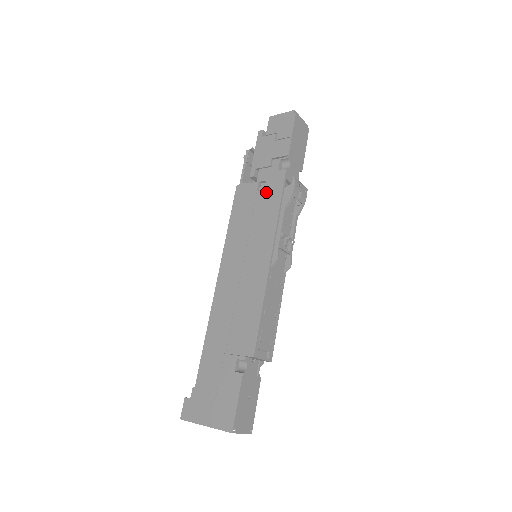
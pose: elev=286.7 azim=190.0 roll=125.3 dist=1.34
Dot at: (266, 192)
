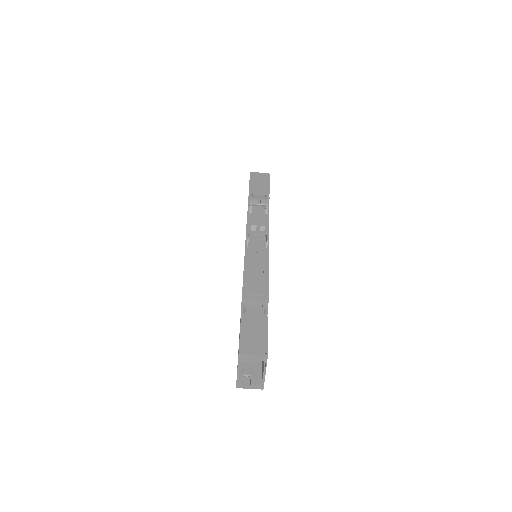
Dot at: occluded
